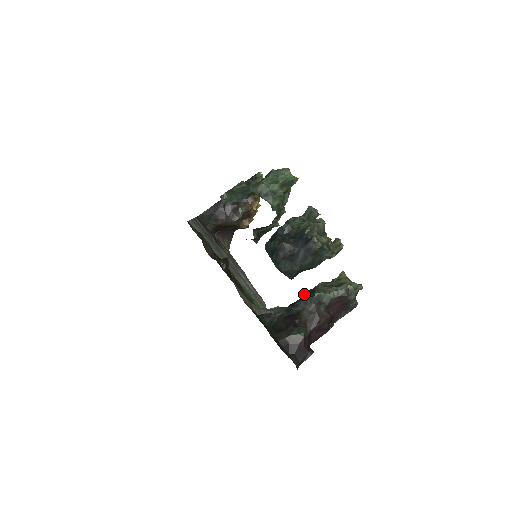
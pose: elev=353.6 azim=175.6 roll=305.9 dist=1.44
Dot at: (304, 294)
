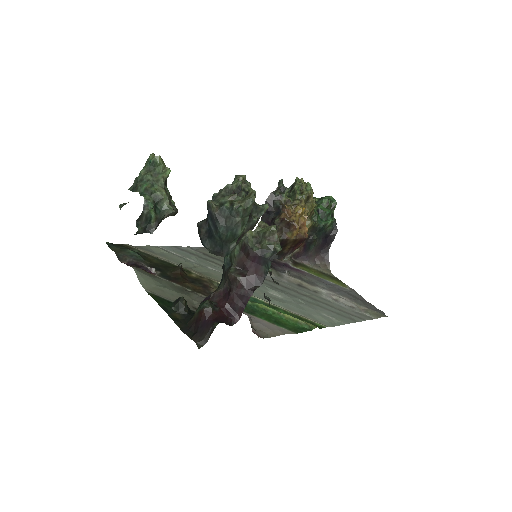
Dot at: occluded
